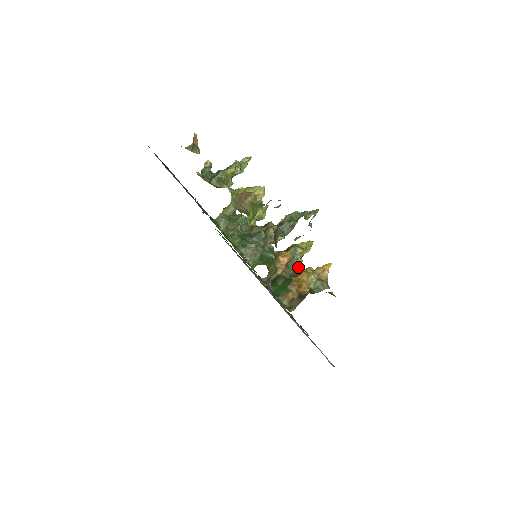
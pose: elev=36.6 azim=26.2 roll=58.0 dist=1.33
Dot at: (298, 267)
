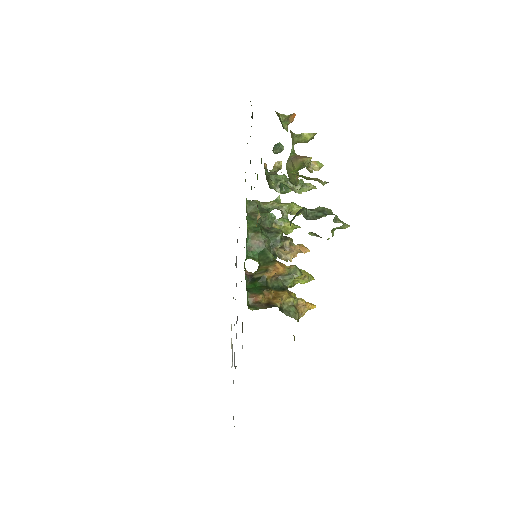
Dot at: (285, 285)
